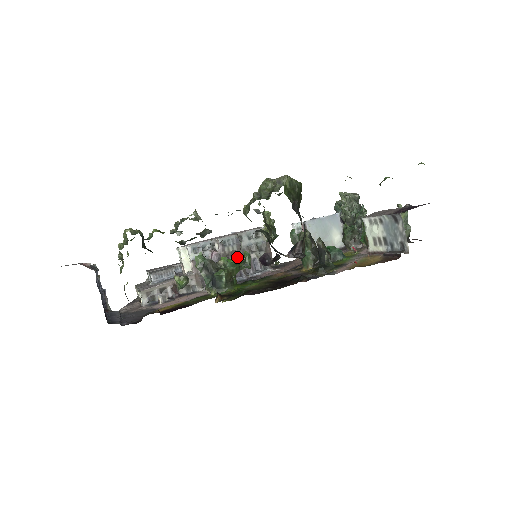
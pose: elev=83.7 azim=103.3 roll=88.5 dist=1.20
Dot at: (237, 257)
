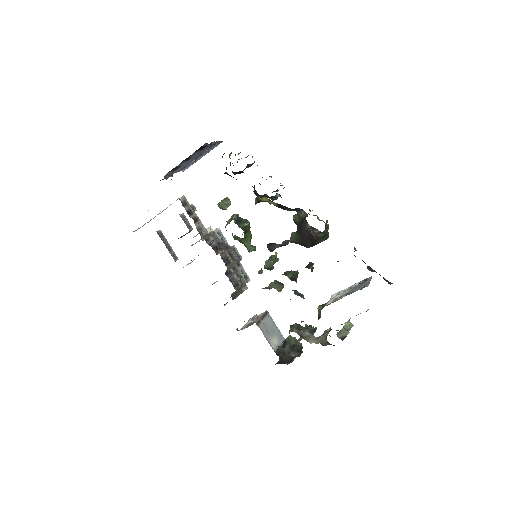
Dot at: (233, 260)
